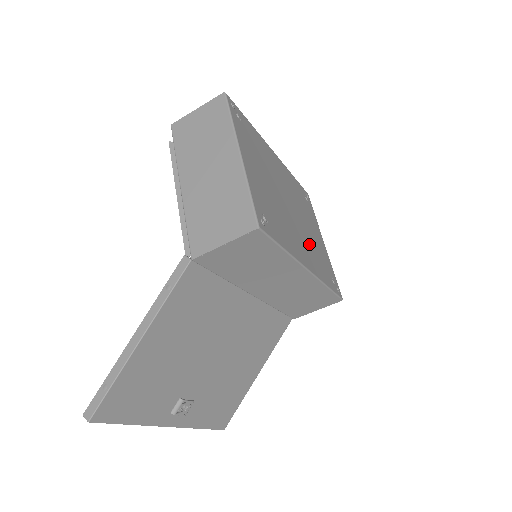
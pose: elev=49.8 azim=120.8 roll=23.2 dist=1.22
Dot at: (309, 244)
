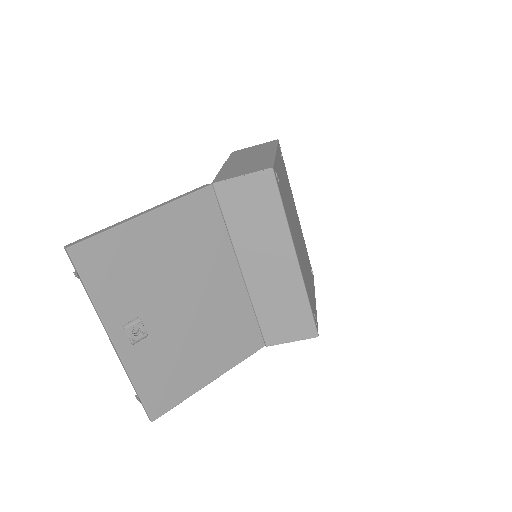
Dot at: (303, 265)
